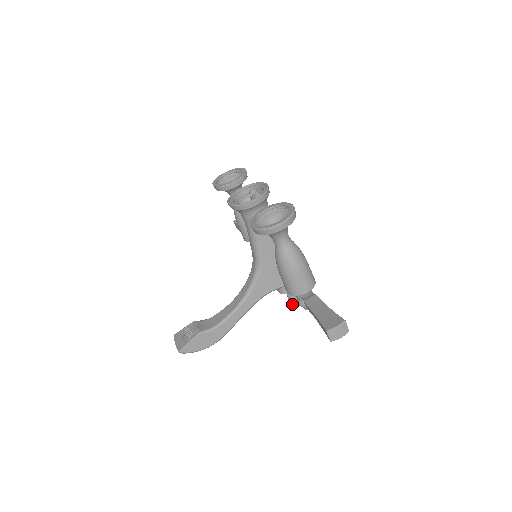
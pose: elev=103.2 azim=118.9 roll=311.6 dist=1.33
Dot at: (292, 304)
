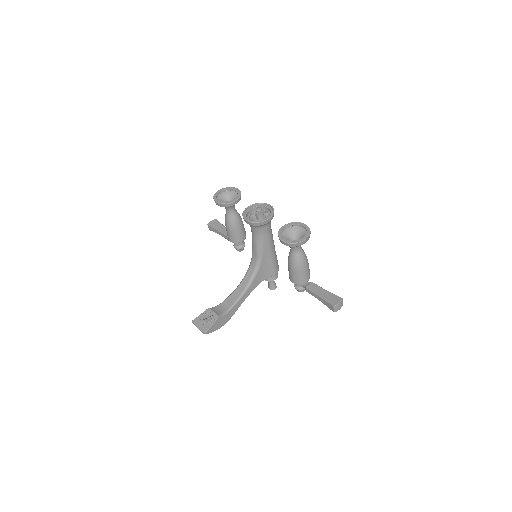
Dot at: (272, 288)
